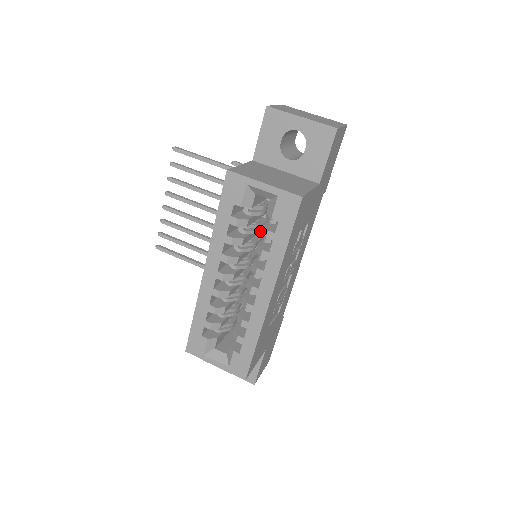
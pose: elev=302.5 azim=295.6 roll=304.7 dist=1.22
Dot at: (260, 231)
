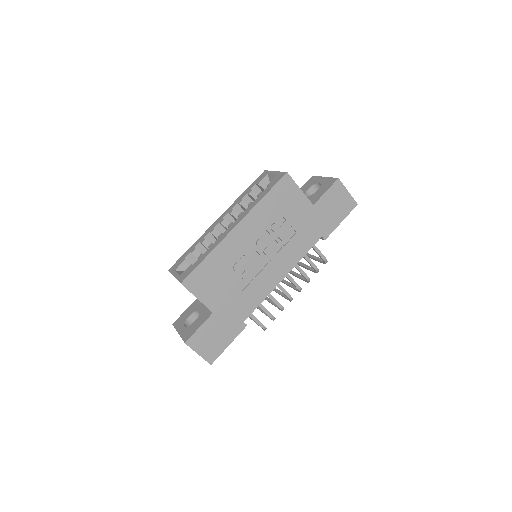
Dot at: occluded
